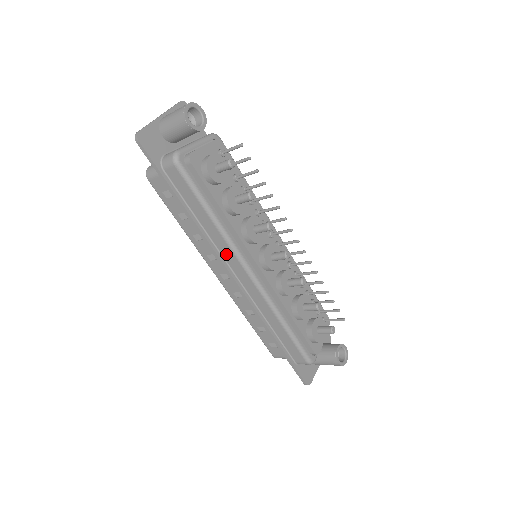
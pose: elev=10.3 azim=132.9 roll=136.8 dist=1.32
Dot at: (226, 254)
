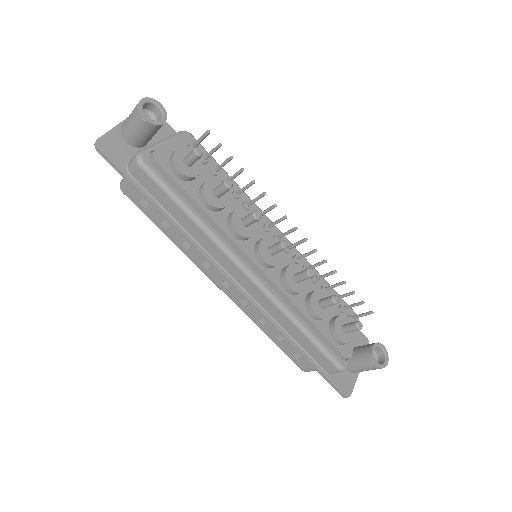
Dot at: (217, 256)
